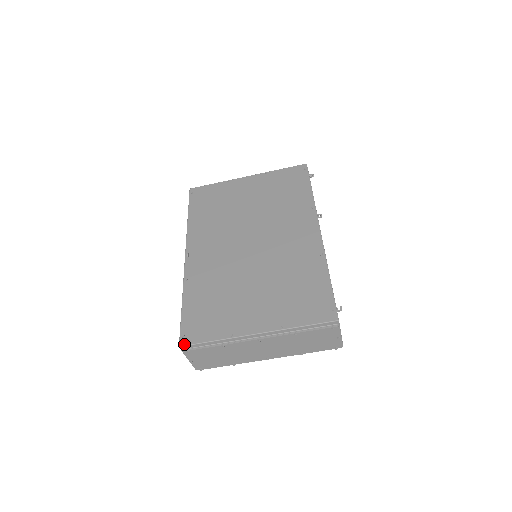
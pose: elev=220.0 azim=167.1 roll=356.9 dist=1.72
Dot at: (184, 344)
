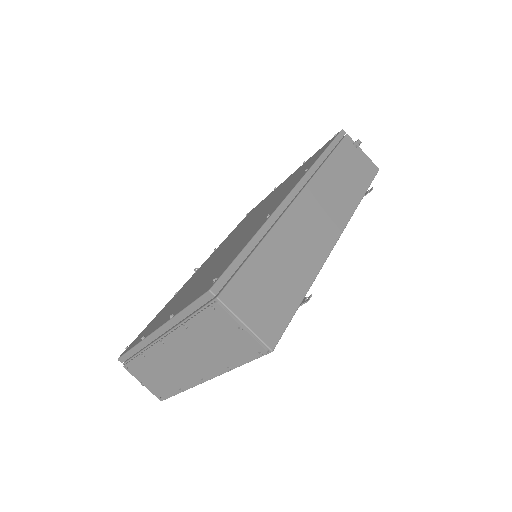
Dot at: (120, 355)
